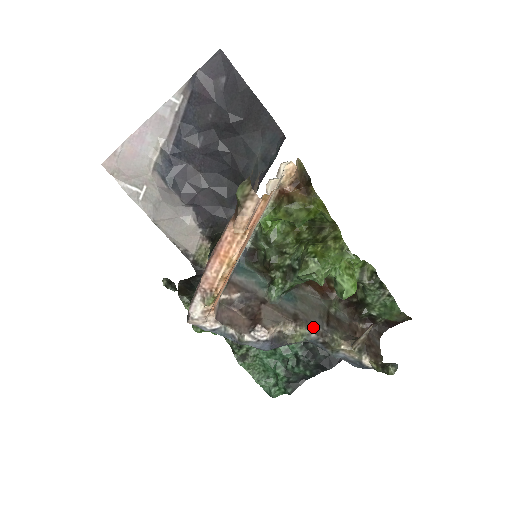
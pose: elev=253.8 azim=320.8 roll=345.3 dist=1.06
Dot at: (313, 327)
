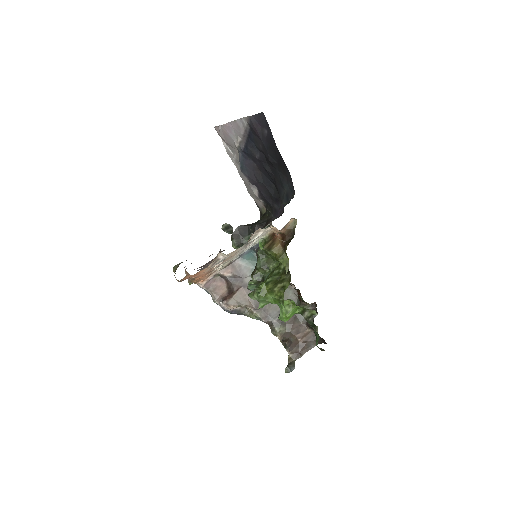
Dot at: (266, 316)
